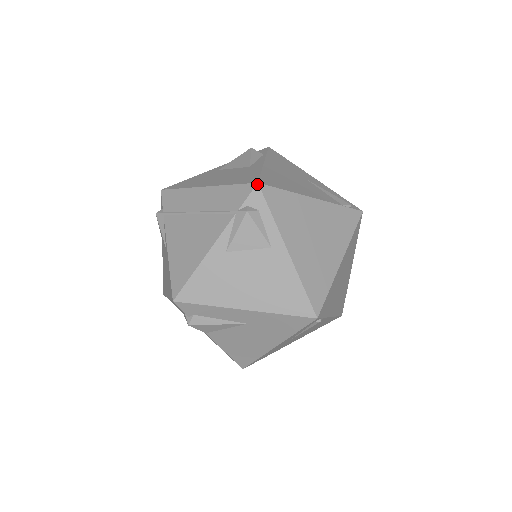
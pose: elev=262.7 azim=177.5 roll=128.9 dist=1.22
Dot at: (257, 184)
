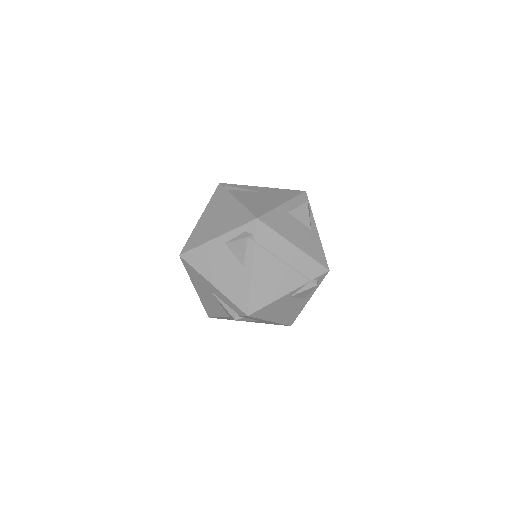
Dot at: occluded
